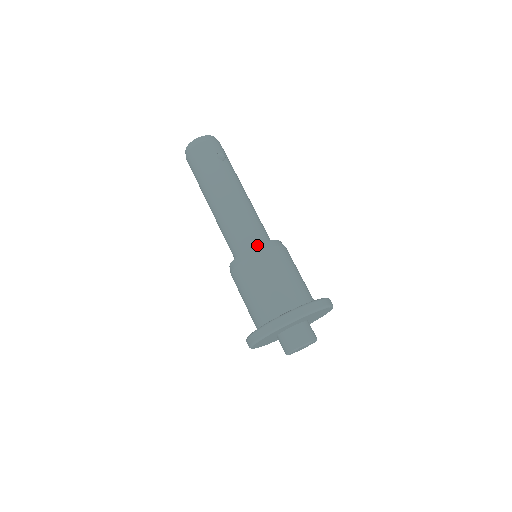
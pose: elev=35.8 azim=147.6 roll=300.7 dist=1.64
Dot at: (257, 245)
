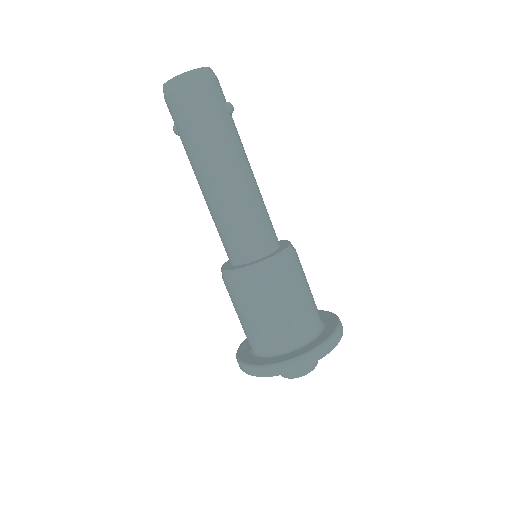
Dot at: (282, 251)
